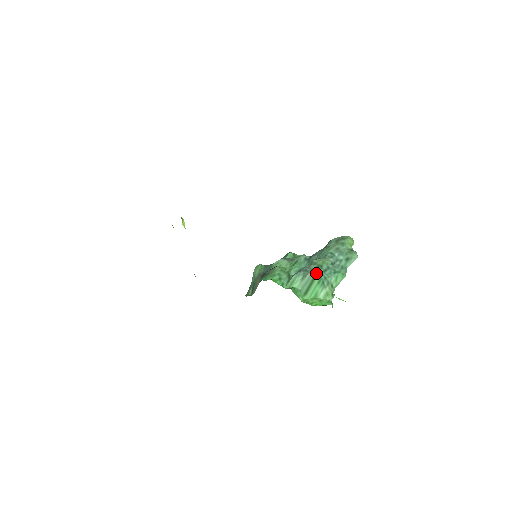
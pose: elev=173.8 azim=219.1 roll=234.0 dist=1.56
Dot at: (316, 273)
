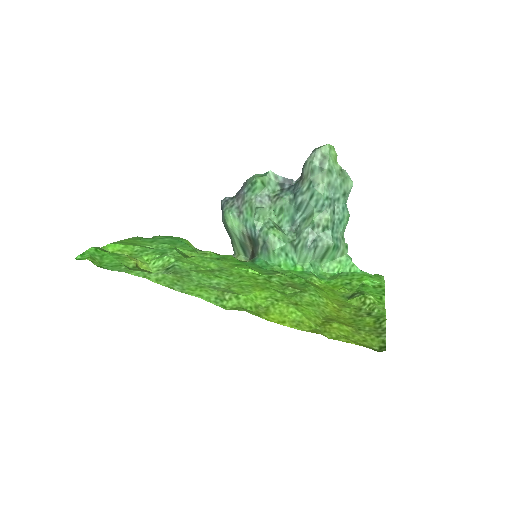
Dot at: (328, 242)
